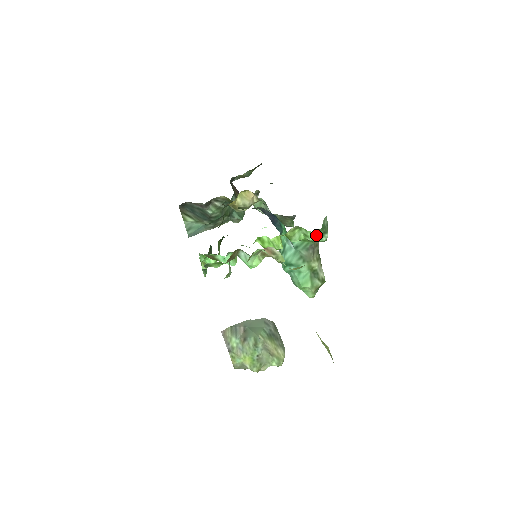
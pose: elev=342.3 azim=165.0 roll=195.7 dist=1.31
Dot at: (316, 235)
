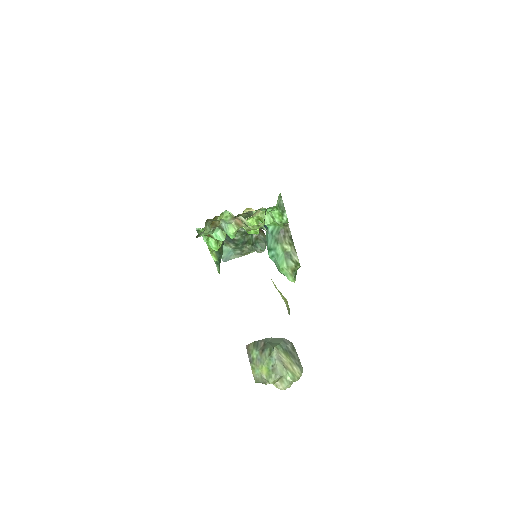
Dot at: (278, 215)
